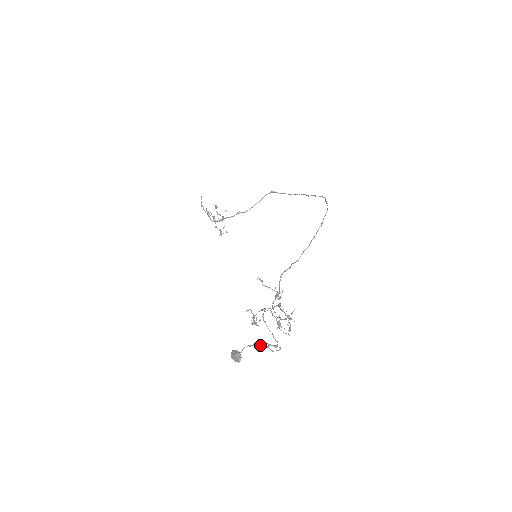
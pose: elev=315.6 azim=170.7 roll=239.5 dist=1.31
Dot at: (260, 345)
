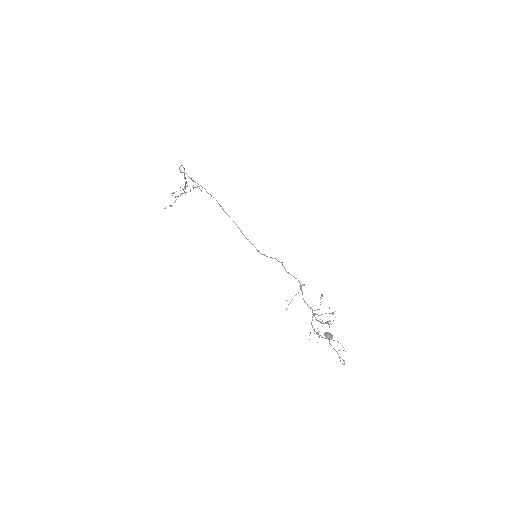
Dot at: occluded
